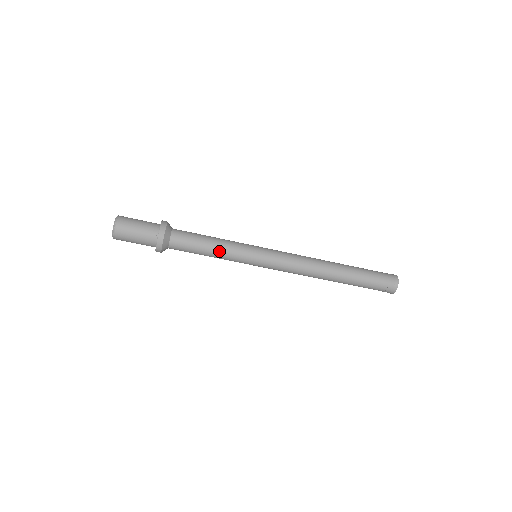
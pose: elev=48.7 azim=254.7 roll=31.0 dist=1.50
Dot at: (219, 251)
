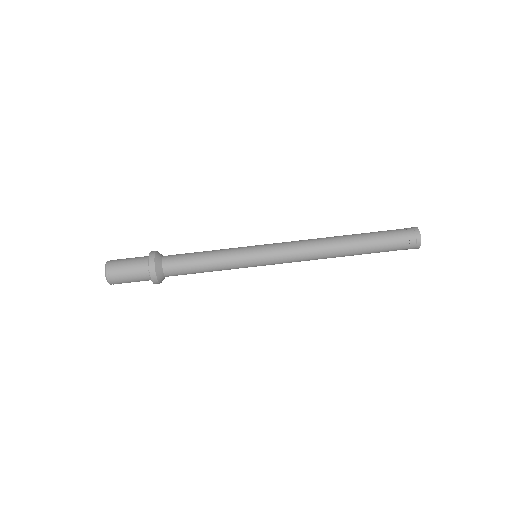
Dot at: (214, 252)
